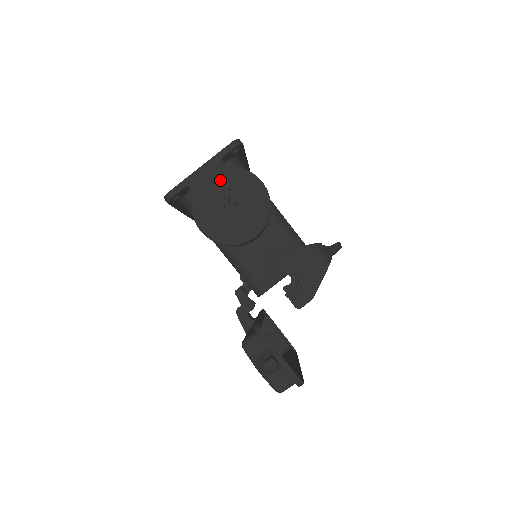
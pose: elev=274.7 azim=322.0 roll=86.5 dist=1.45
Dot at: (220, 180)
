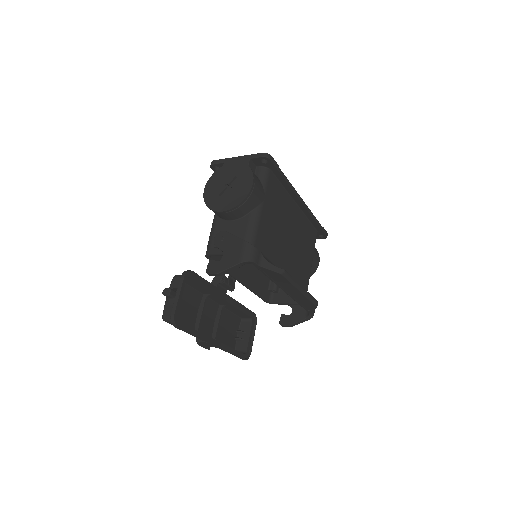
Dot at: (237, 168)
